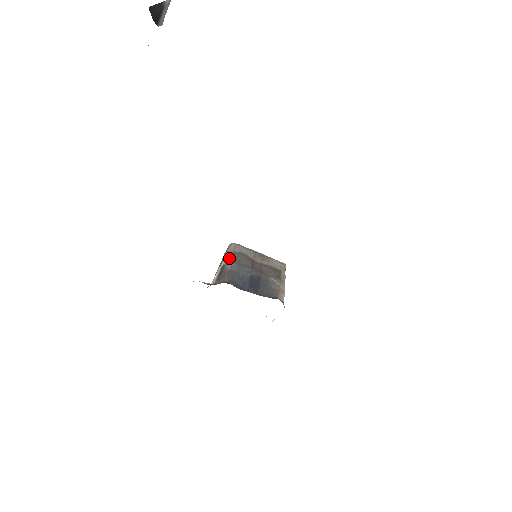
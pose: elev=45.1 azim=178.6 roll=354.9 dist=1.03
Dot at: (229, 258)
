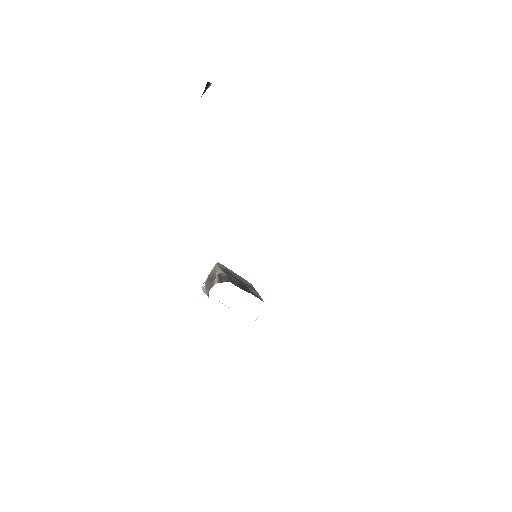
Dot at: (221, 270)
